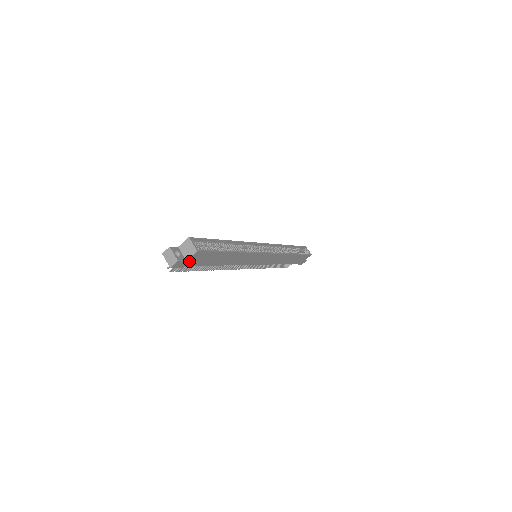
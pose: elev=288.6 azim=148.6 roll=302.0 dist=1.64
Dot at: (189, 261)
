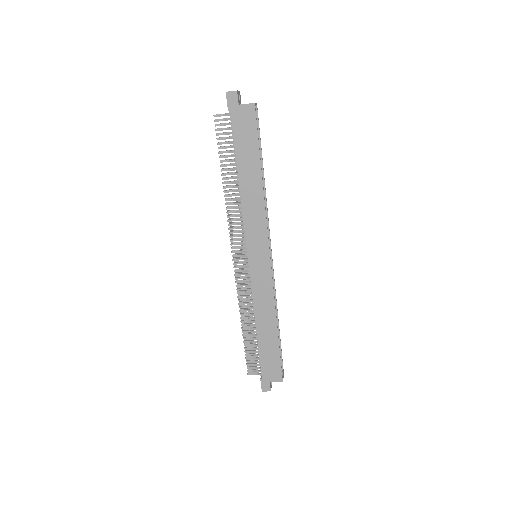
Dot at: (238, 111)
